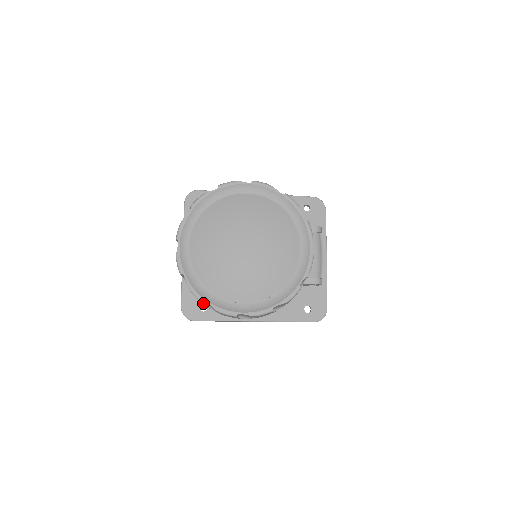
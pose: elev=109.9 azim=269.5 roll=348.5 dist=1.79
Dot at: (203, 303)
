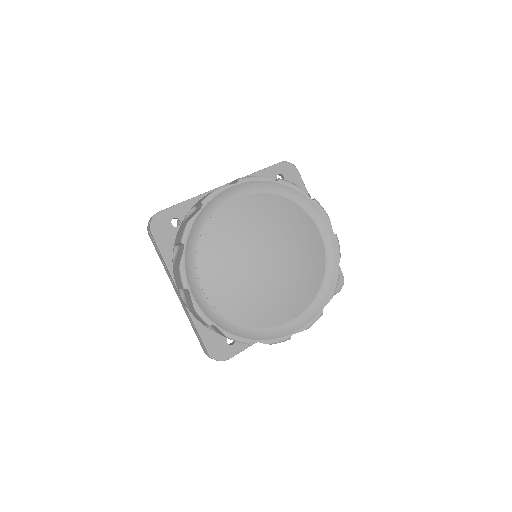
Dot at: occluded
